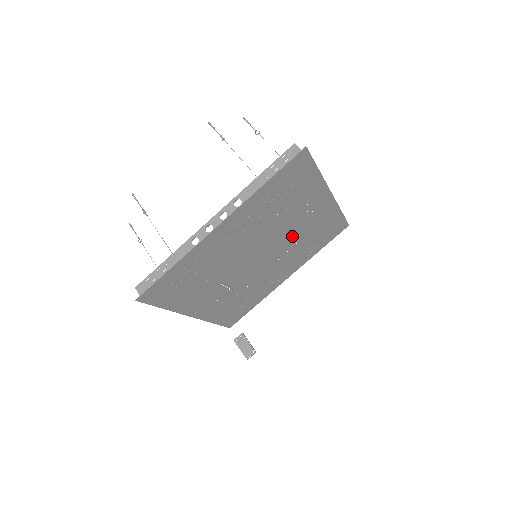
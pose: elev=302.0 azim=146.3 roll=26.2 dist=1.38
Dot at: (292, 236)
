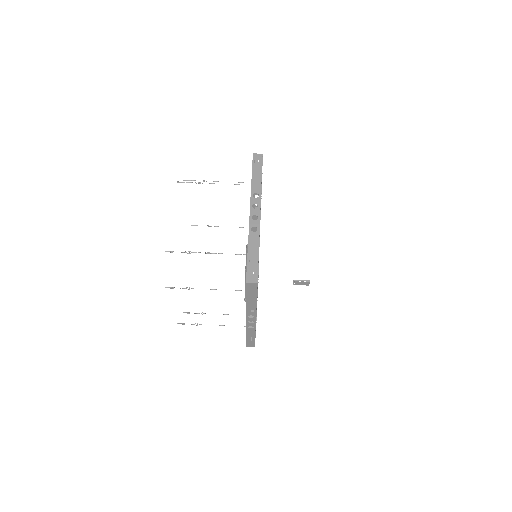
Dot at: occluded
